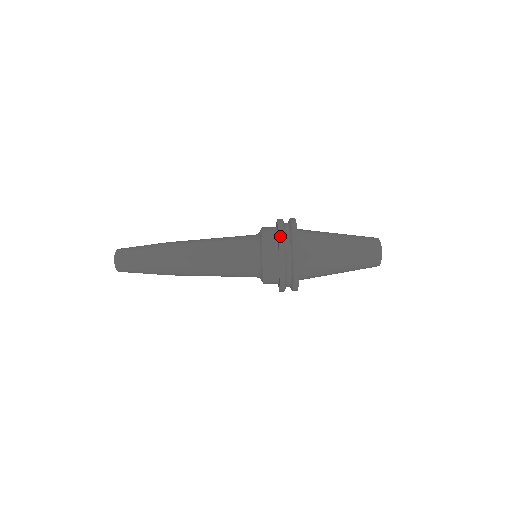
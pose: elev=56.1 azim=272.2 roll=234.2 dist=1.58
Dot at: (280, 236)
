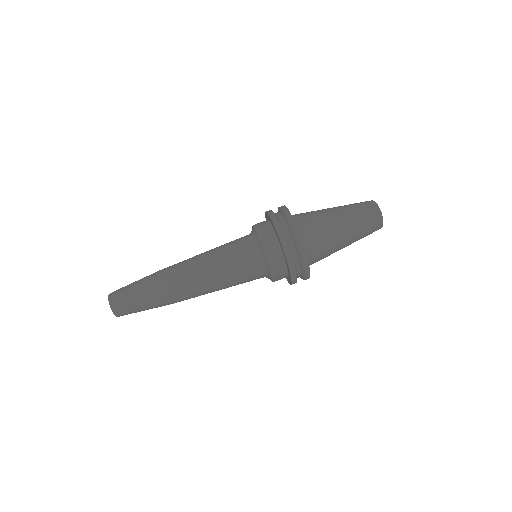
Dot at: (280, 236)
